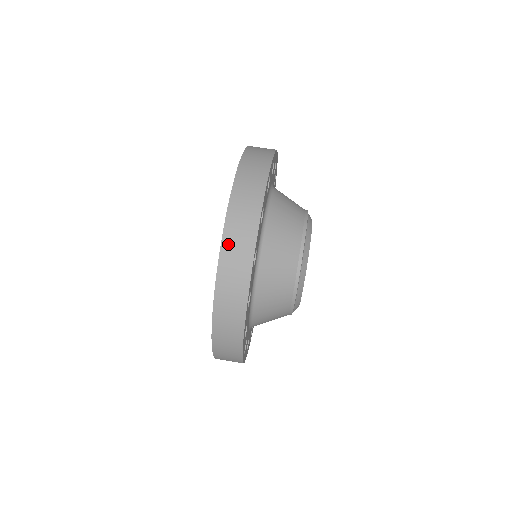
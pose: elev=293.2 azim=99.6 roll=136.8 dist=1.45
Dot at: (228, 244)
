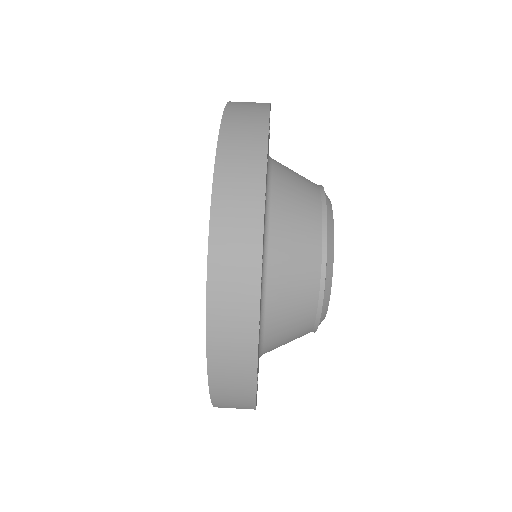
Dot at: (224, 175)
